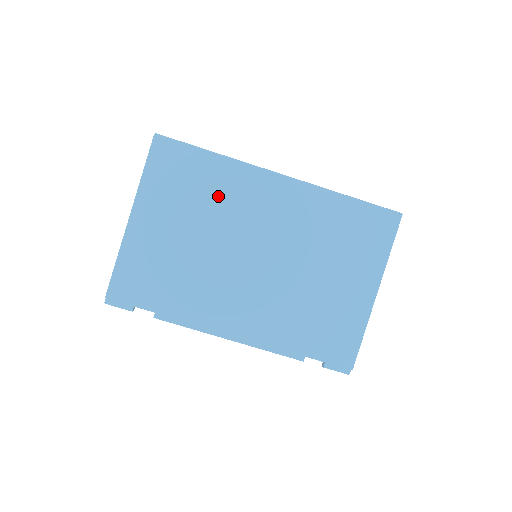
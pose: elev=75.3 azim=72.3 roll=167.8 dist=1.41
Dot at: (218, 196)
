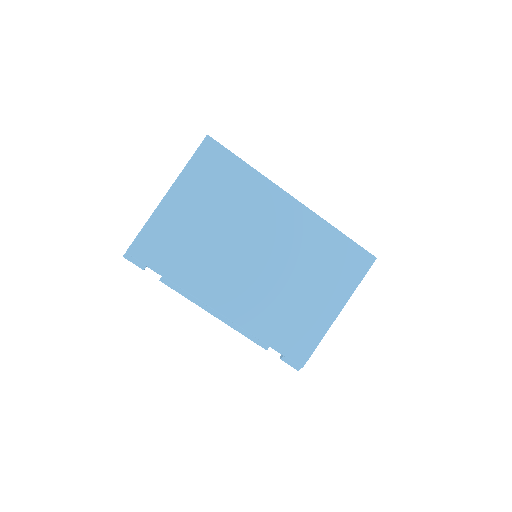
Dot at: (241, 200)
